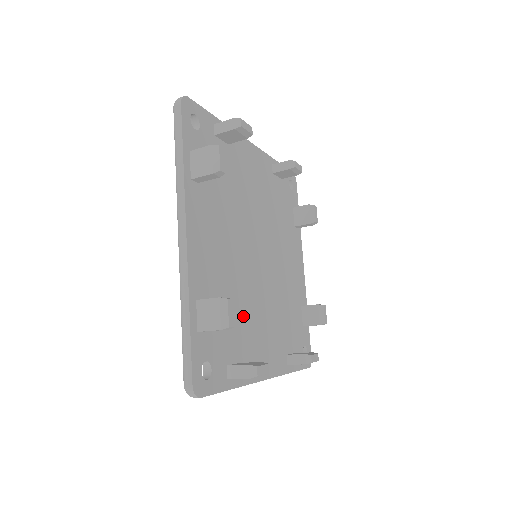
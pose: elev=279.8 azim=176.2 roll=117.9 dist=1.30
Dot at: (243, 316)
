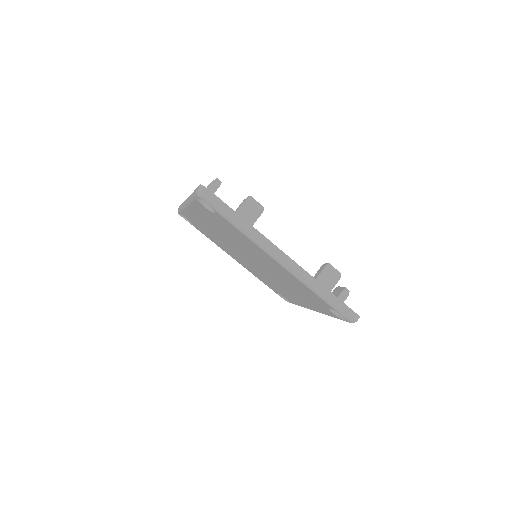
Dot at: occluded
